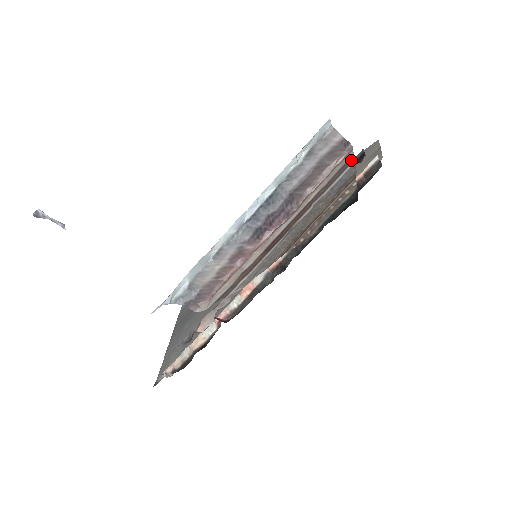
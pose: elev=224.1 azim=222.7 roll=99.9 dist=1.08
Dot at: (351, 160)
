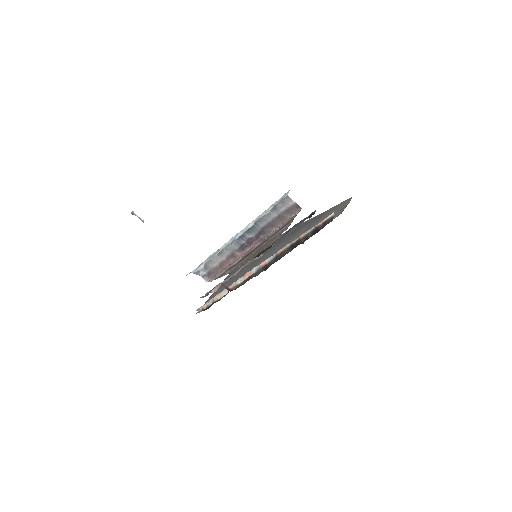
Dot at: (293, 219)
